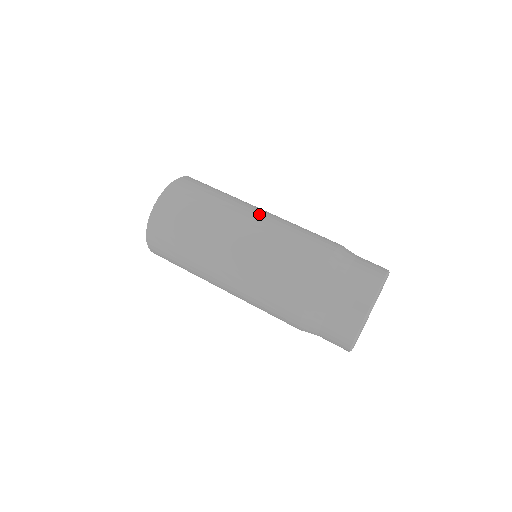
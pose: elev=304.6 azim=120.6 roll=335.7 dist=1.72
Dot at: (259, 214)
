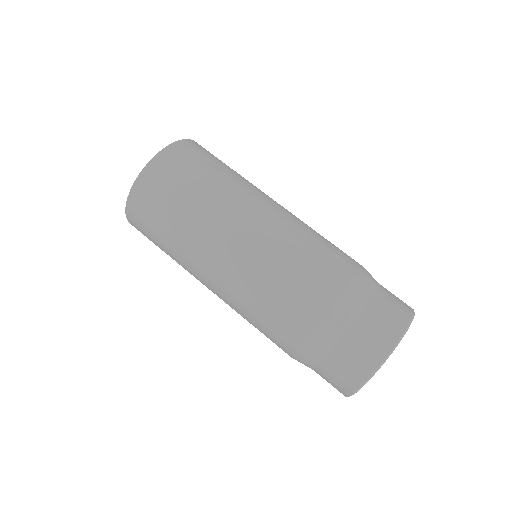
Dot at: (248, 228)
